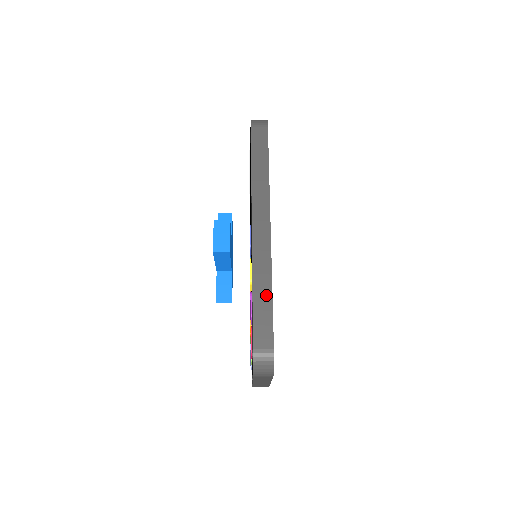
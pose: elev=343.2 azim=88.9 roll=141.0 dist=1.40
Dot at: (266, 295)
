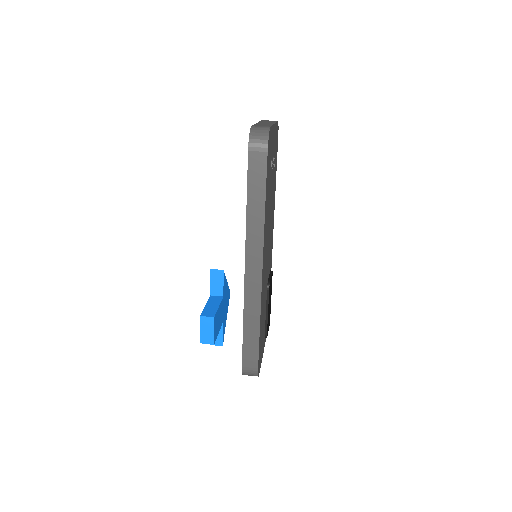
Dot at: (254, 330)
